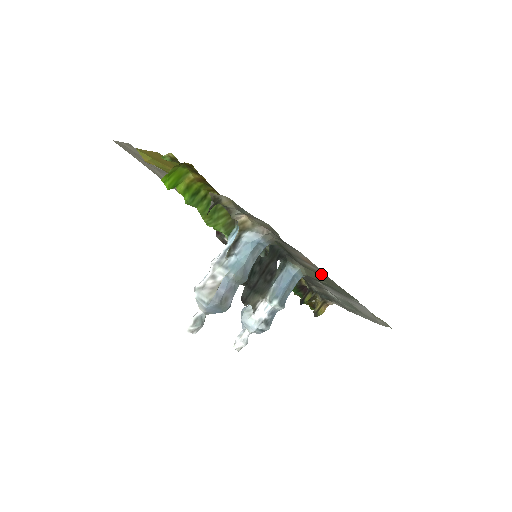
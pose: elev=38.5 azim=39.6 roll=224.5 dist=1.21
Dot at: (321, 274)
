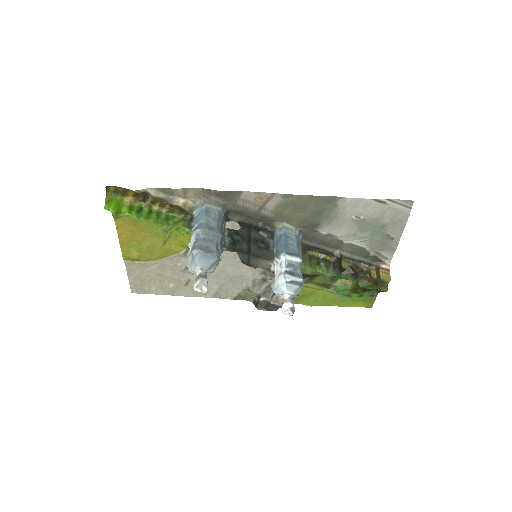
Dot at: (286, 202)
